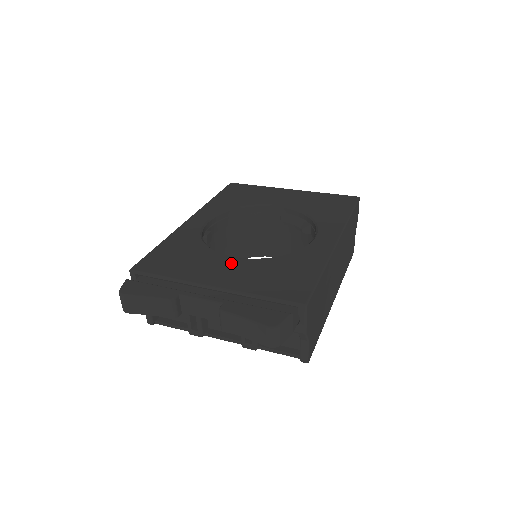
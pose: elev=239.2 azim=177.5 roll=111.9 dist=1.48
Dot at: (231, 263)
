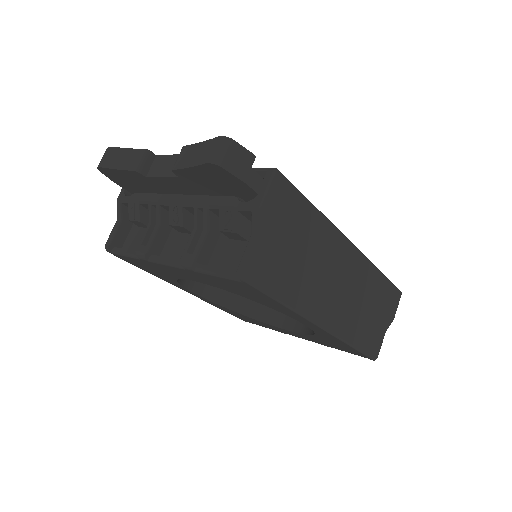
Dot at: occluded
